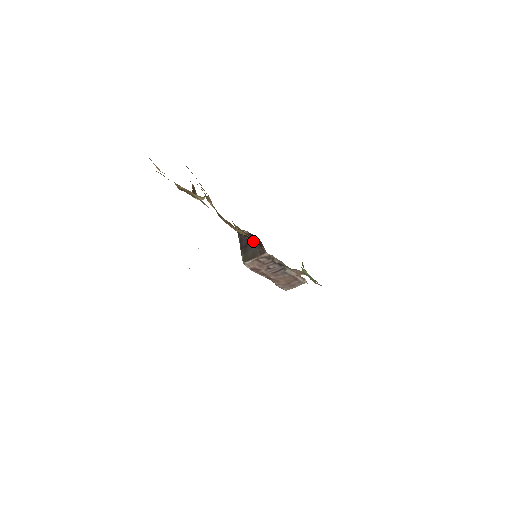
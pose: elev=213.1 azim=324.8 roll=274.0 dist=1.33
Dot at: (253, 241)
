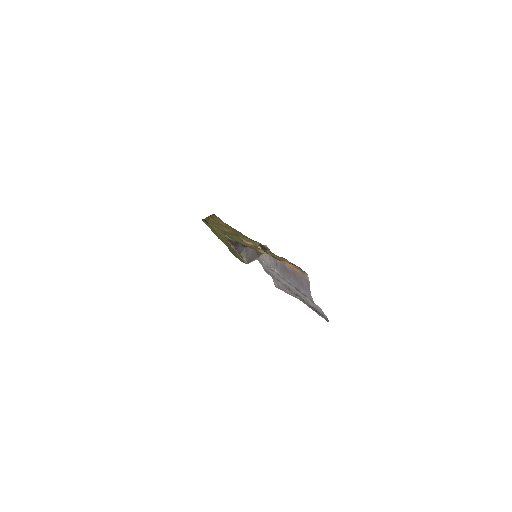
Dot at: occluded
